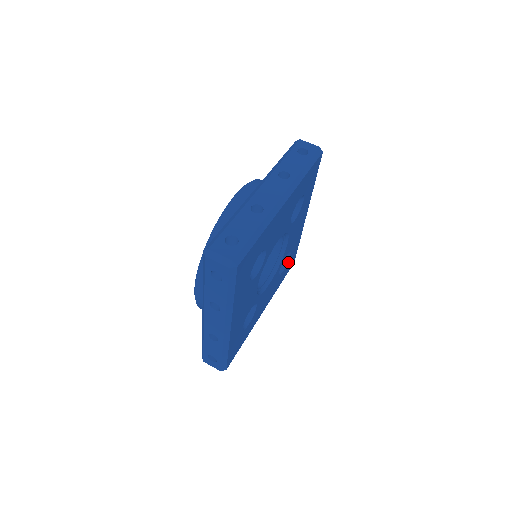
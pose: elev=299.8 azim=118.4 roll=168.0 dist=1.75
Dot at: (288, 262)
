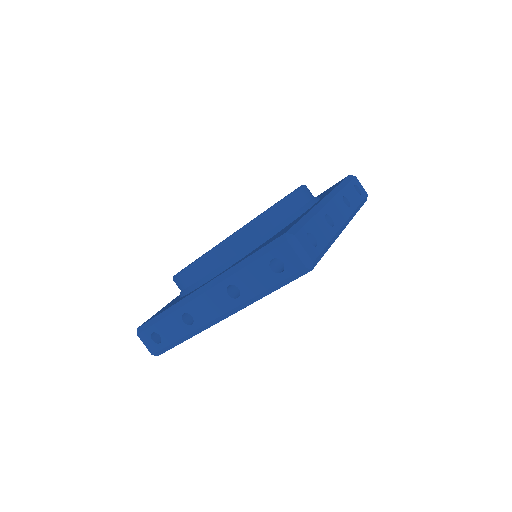
Dot at: occluded
